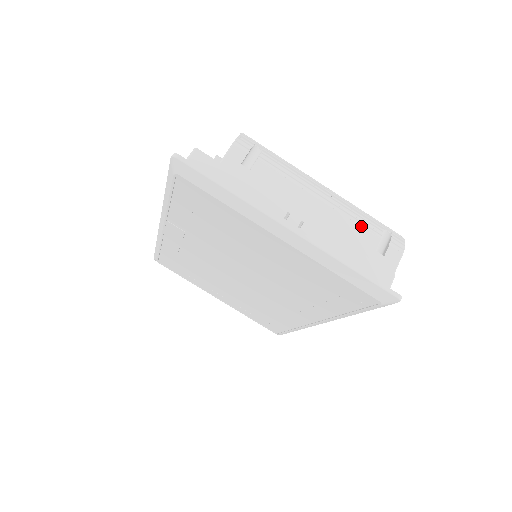
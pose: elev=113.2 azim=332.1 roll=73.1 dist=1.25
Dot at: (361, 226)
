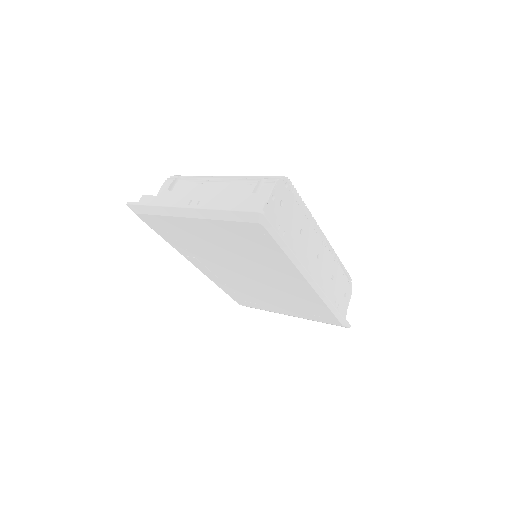
Dot at: (242, 184)
